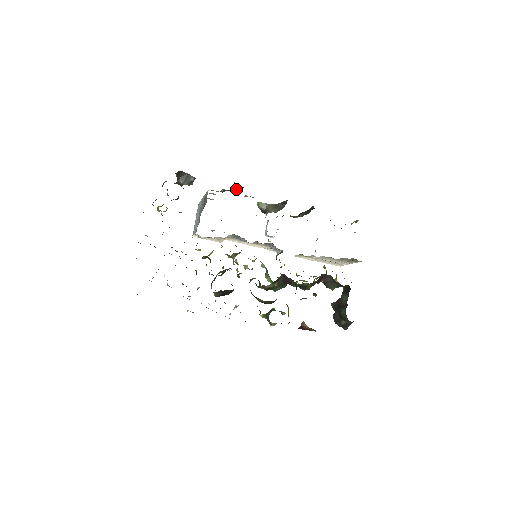
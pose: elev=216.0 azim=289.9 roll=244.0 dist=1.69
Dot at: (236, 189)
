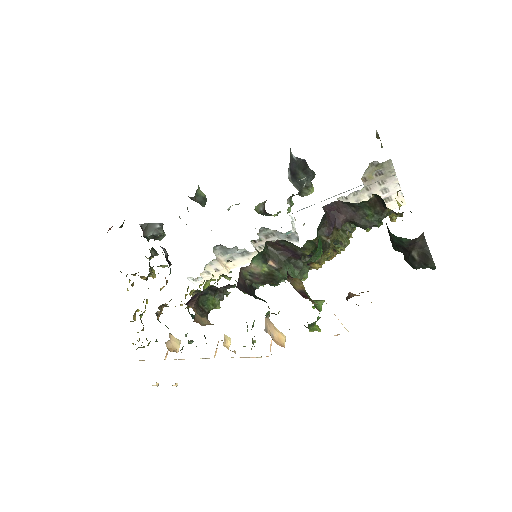
Dot at: (197, 202)
